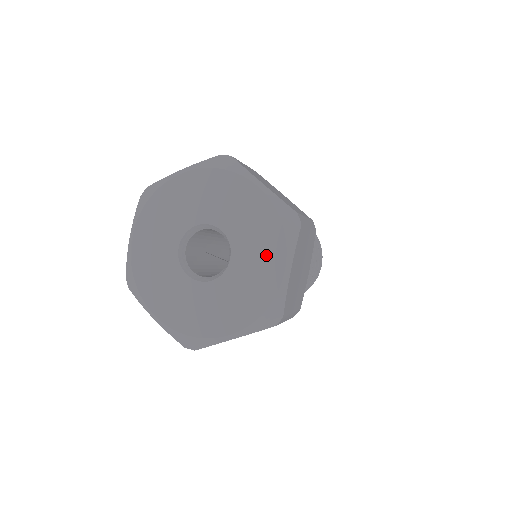
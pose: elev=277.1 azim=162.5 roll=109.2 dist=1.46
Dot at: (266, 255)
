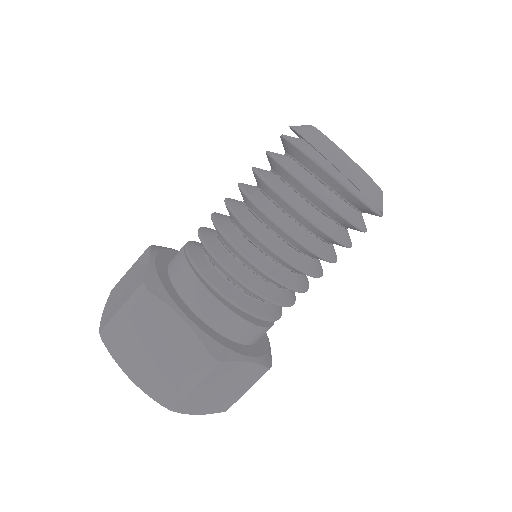
Dot at: occluded
